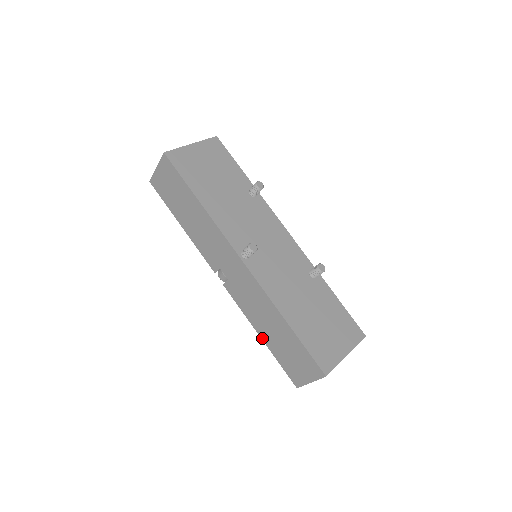
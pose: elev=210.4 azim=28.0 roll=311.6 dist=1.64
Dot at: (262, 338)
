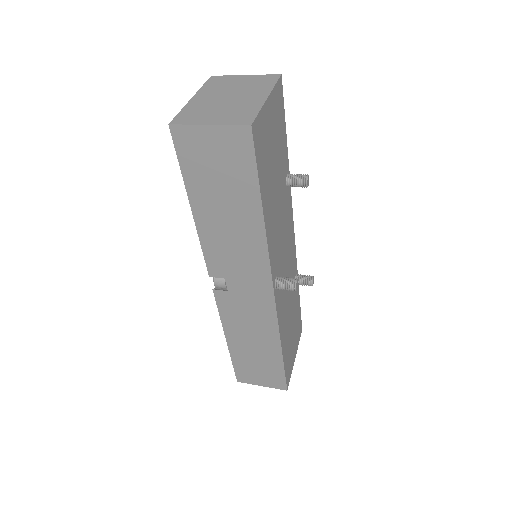
Dot at: (229, 344)
